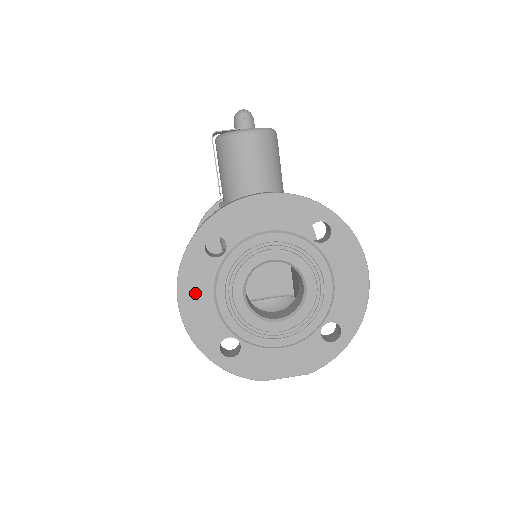
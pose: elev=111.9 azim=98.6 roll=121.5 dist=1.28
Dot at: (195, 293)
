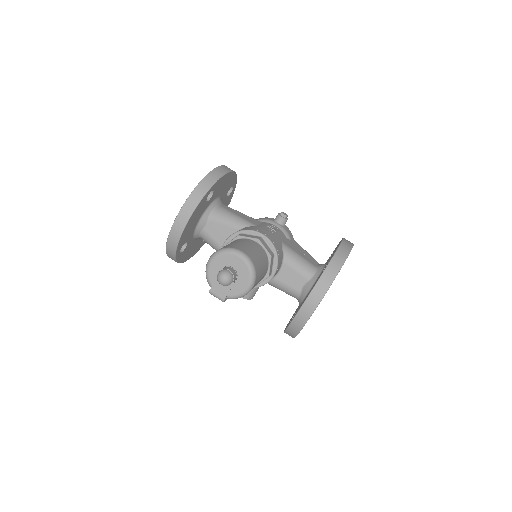
Dot at: occluded
